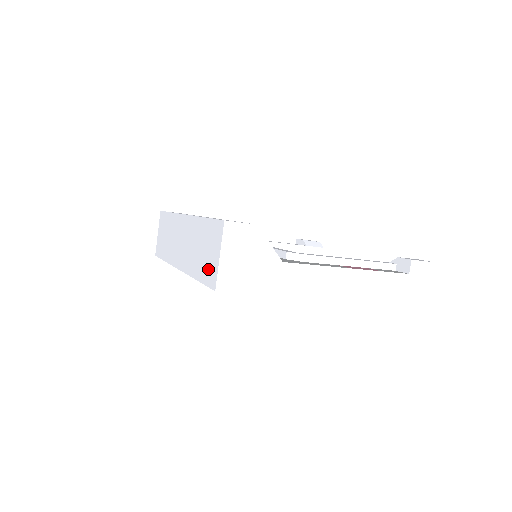
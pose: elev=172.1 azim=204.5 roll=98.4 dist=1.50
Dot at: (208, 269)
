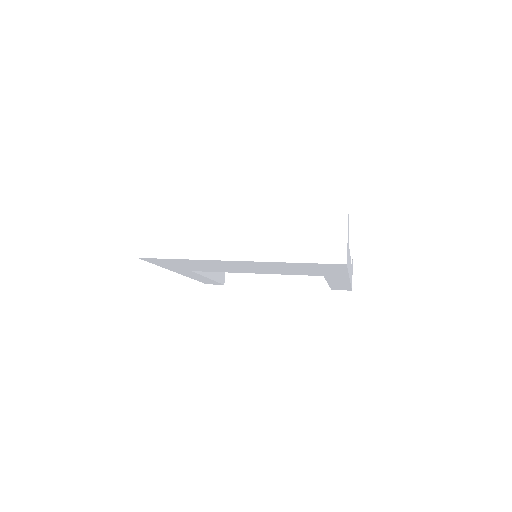
Dot at: (324, 249)
